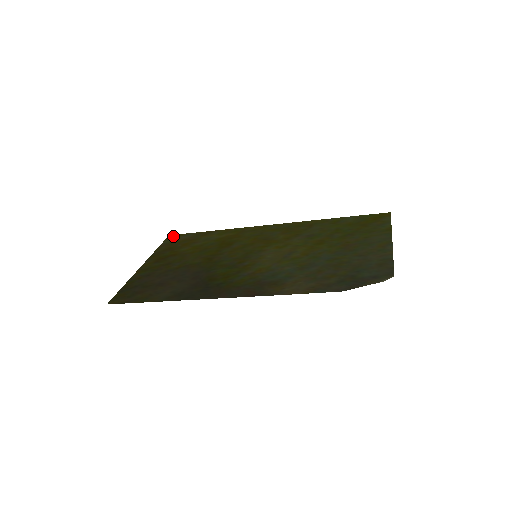
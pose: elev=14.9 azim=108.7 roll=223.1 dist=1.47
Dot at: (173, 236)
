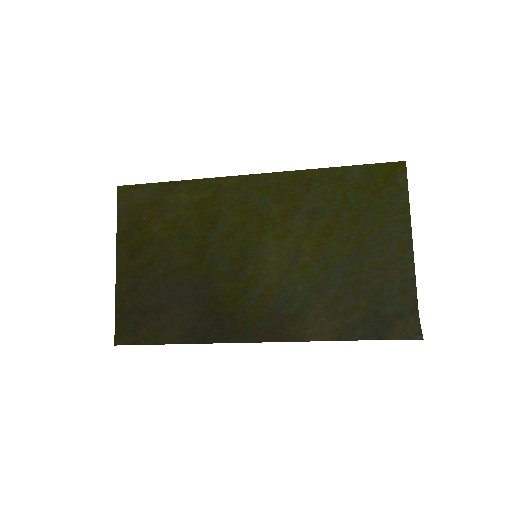
Dot at: (125, 190)
